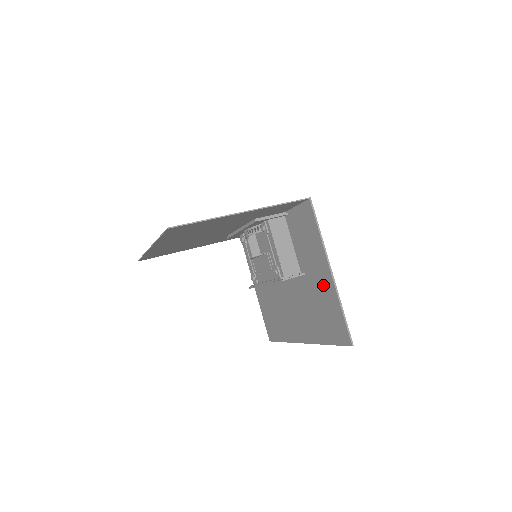
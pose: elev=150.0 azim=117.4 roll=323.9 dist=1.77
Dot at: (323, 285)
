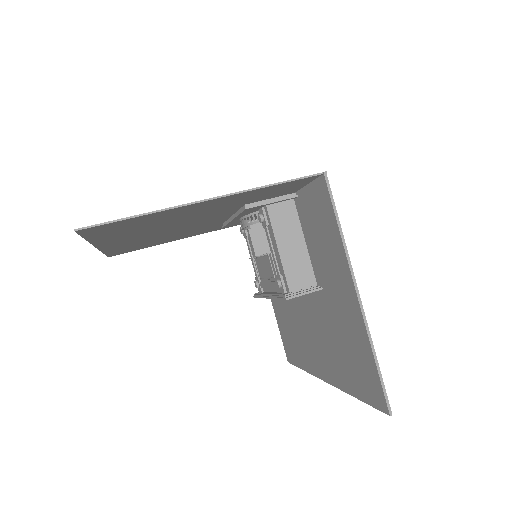
Dot at: (347, 311)
